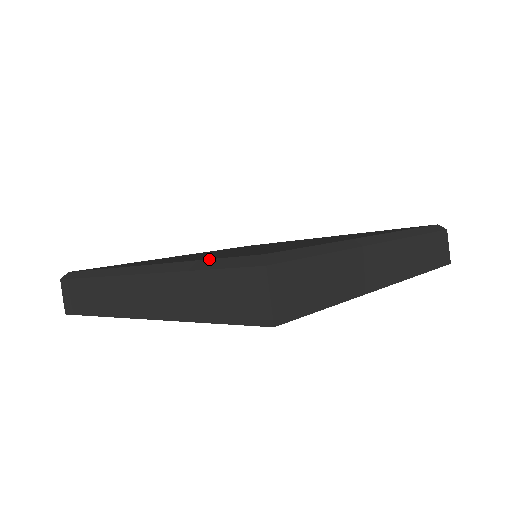
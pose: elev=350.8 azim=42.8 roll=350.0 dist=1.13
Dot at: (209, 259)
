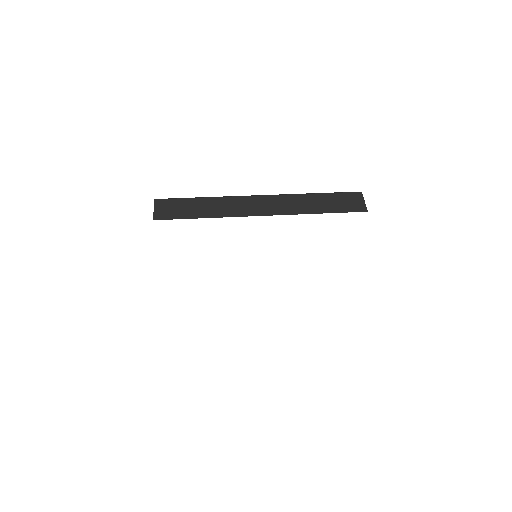
Dot at: occluded
